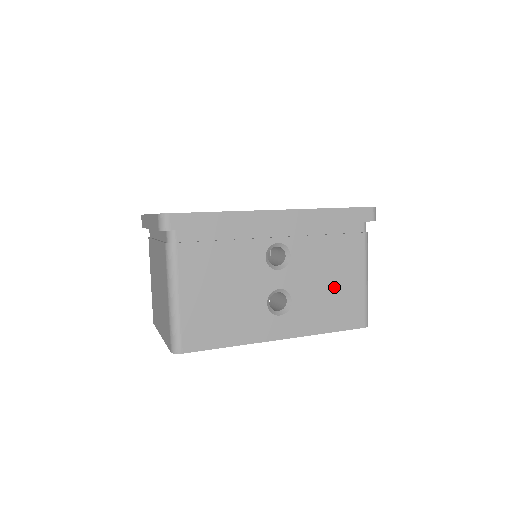
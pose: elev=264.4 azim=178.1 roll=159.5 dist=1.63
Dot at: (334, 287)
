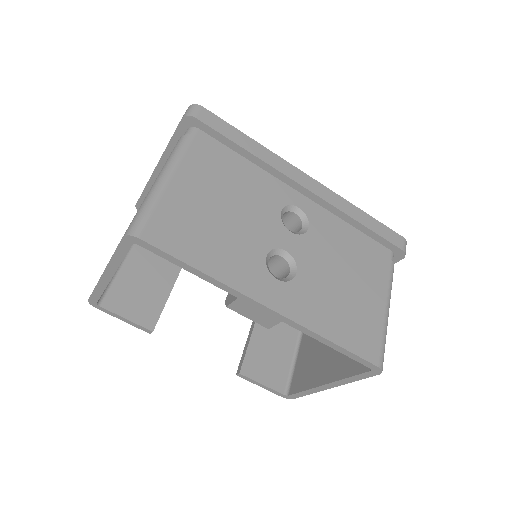
Dot at: (349, 292)
